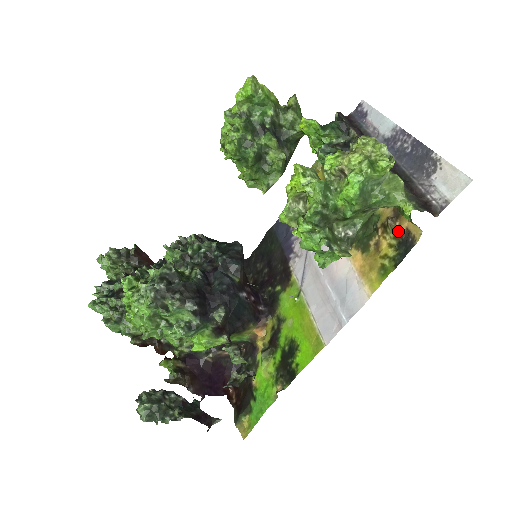
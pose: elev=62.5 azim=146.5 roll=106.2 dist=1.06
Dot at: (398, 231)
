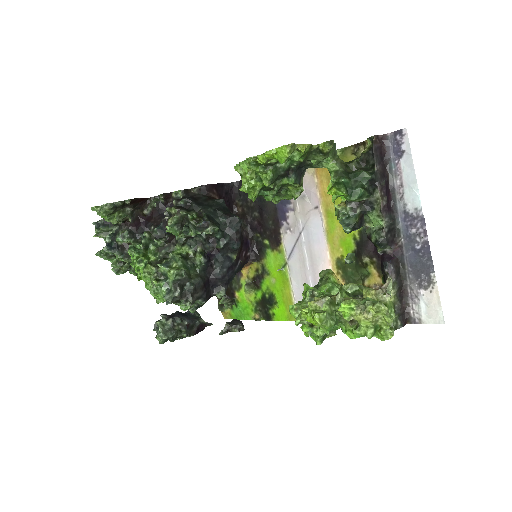
Dot at: occluded
